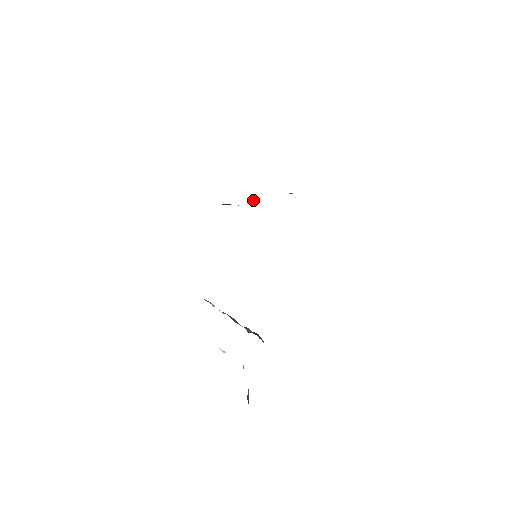
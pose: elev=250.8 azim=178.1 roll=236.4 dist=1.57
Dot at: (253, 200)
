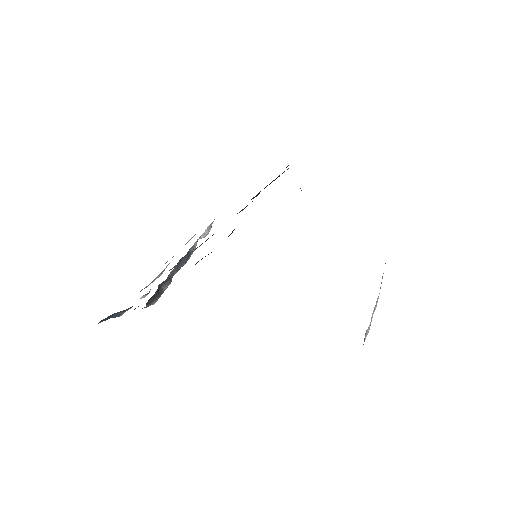
Dot at: occluded
